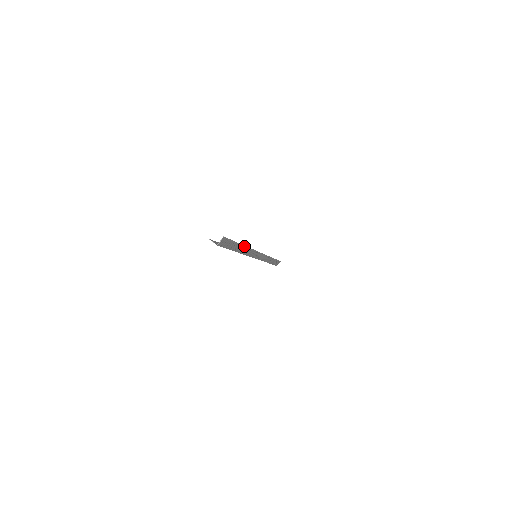
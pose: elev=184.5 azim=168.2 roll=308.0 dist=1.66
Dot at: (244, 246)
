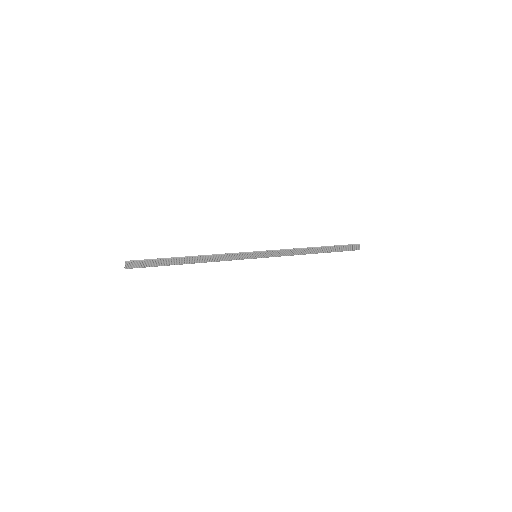
Dot at: (193, 256)
